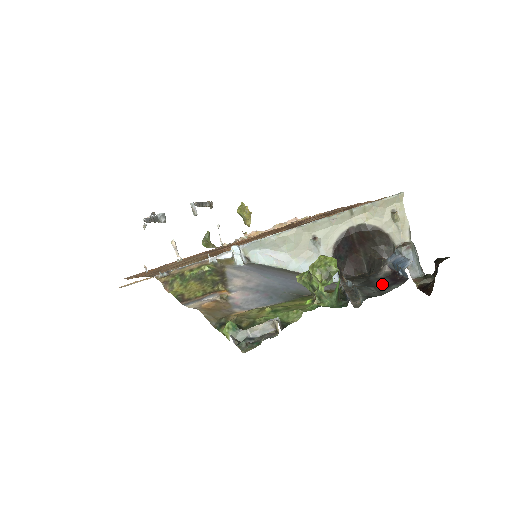
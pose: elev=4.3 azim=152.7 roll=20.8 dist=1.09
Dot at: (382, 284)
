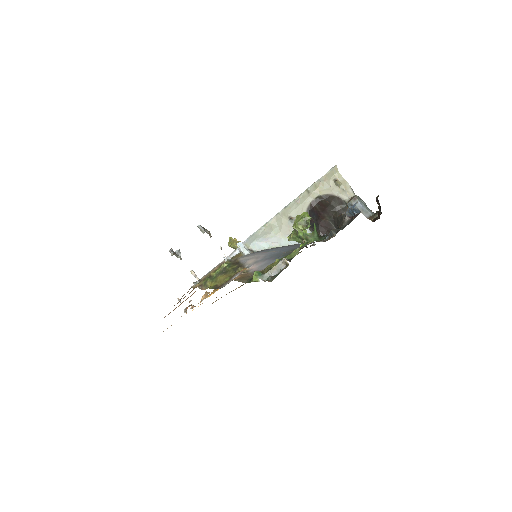
Dot at: occluded
